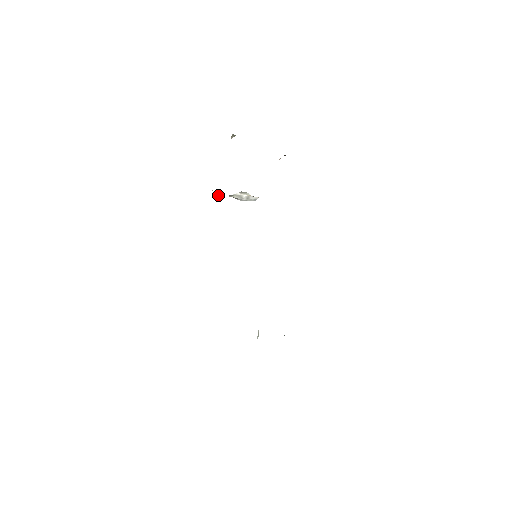
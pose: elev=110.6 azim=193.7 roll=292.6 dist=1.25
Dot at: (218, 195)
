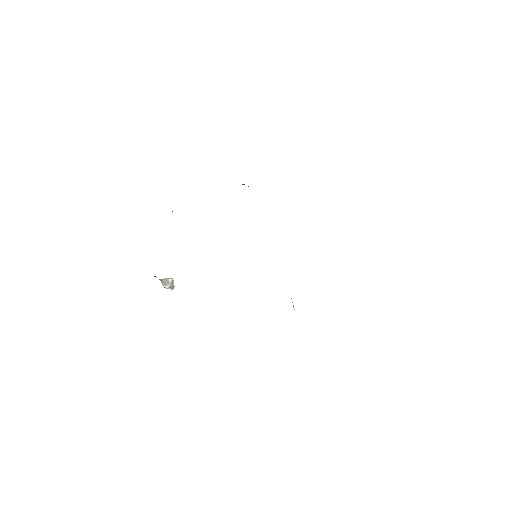
Dot at: (155, 276)
